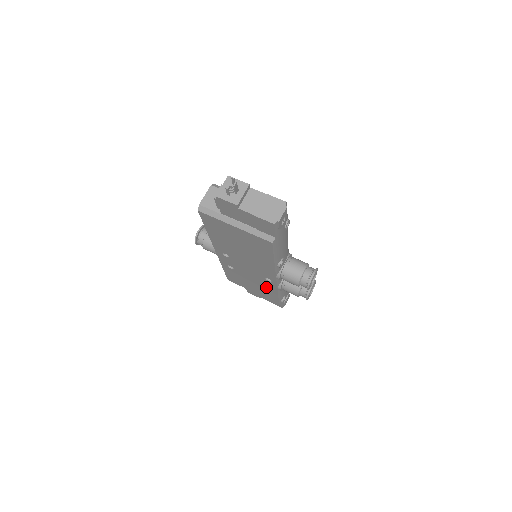
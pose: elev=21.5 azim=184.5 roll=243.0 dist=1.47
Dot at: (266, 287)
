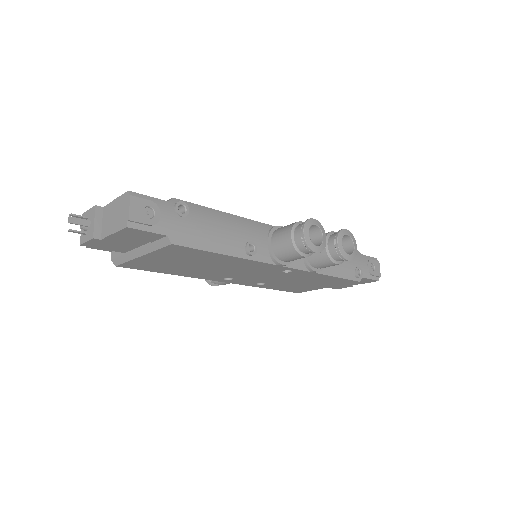
Dot at: (310, 278)
